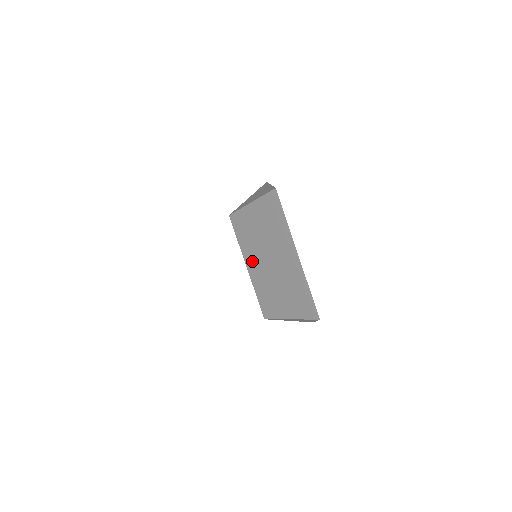
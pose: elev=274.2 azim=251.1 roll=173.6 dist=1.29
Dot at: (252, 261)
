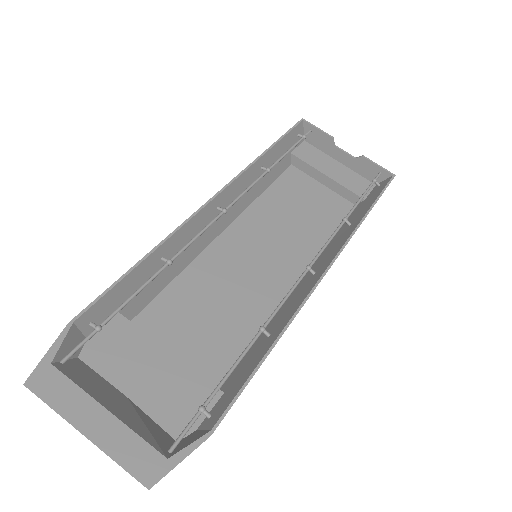
Dot at: occluded
